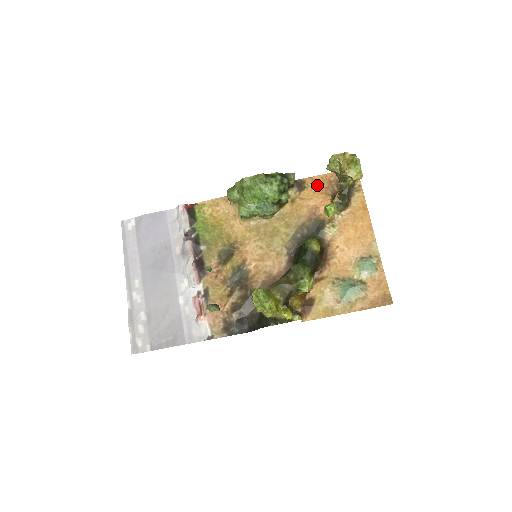
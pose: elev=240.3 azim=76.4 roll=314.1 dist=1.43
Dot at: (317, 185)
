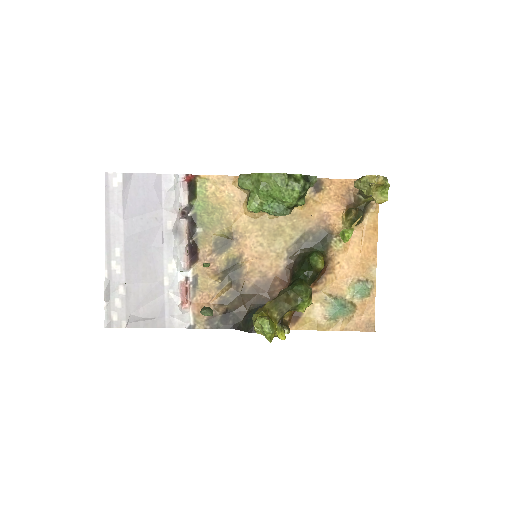
Dot at: (335, 190)
